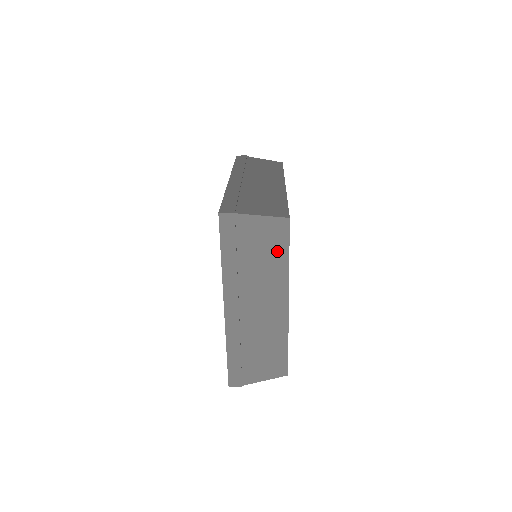
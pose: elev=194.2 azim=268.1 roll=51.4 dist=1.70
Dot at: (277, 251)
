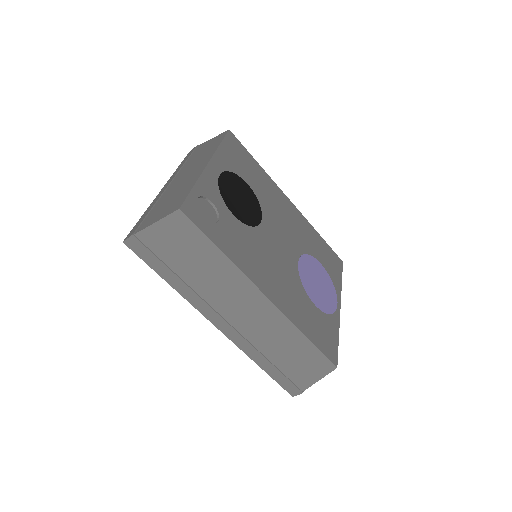
Dot at: (214, 145)
